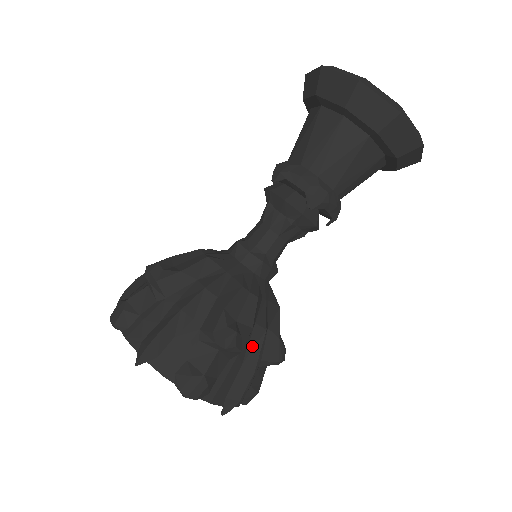
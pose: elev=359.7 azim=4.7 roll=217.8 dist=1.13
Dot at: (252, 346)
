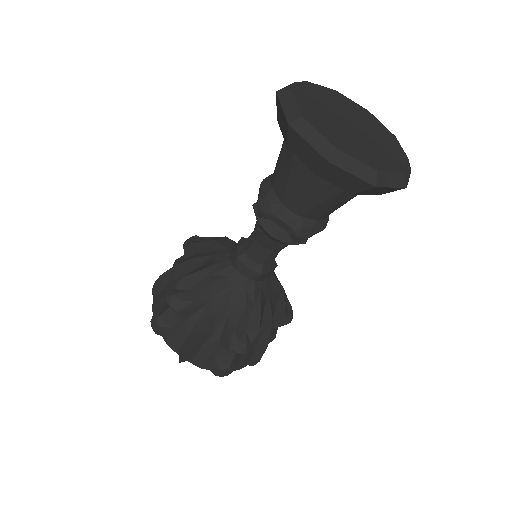
Dot at: (263, 332)
